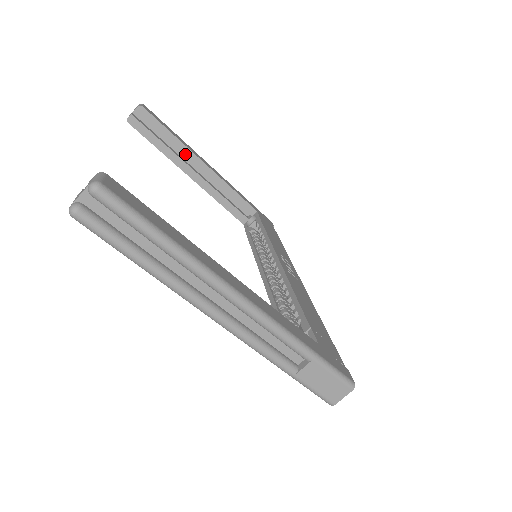
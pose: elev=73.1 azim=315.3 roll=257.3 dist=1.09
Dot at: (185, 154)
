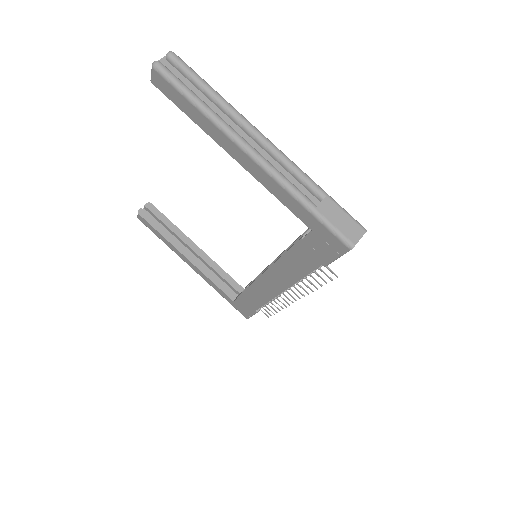
Dot at: (182, 239)
